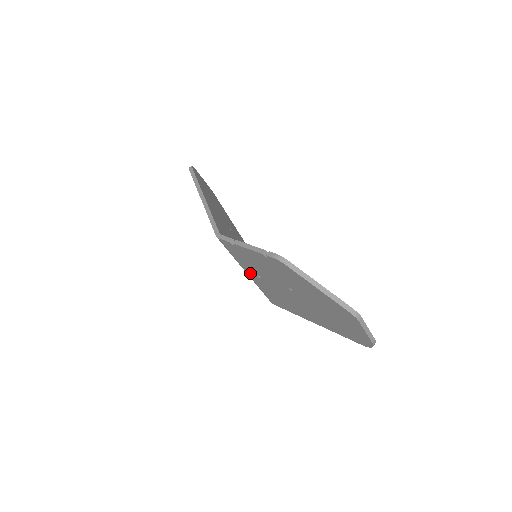
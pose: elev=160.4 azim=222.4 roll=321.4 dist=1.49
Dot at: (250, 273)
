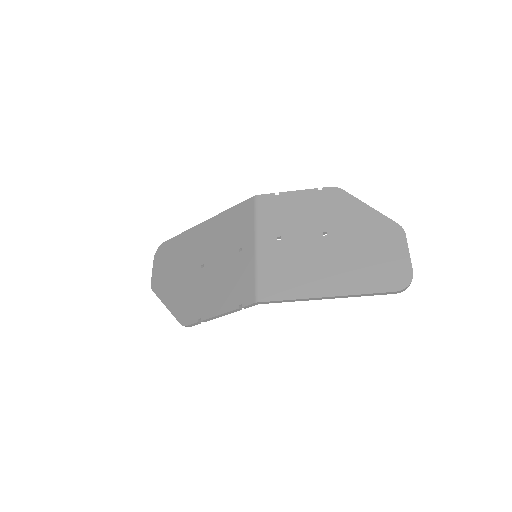
Dot at: (265, 240)
